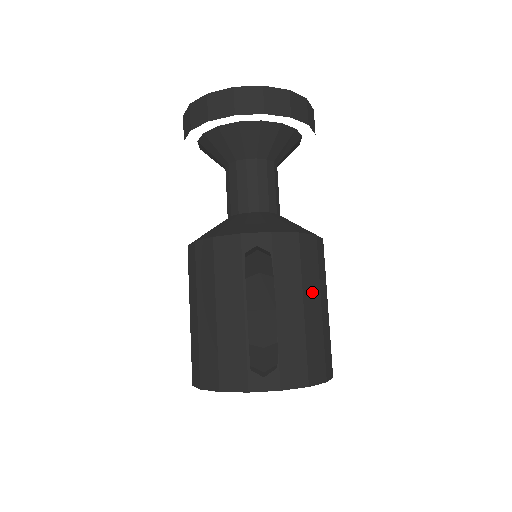
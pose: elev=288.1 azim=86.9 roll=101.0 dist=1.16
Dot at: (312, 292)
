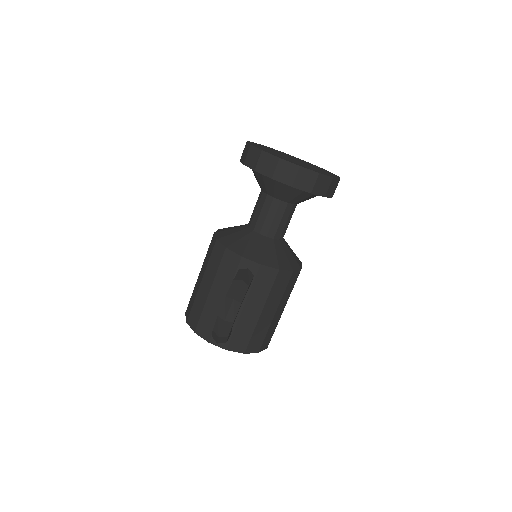
Dot at: (272, 304)
